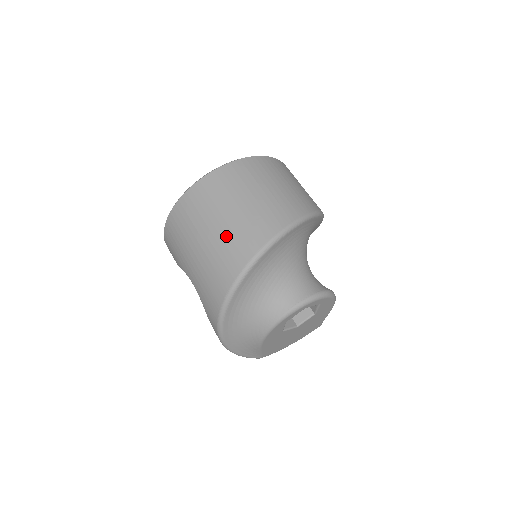
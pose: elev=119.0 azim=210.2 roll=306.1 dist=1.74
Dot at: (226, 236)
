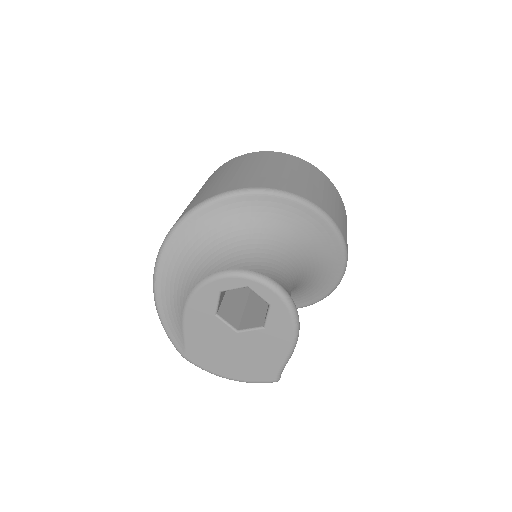
Dot at: (225, 179)
